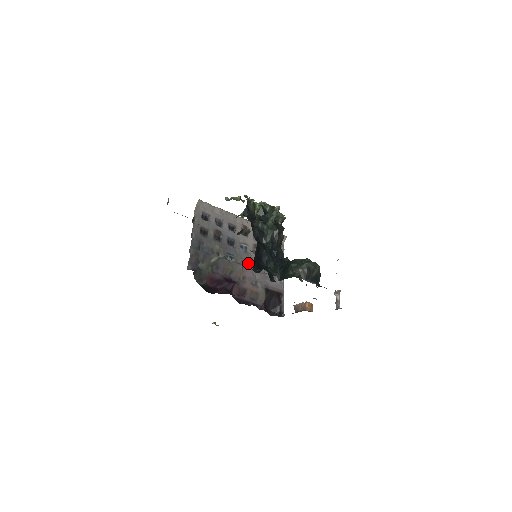
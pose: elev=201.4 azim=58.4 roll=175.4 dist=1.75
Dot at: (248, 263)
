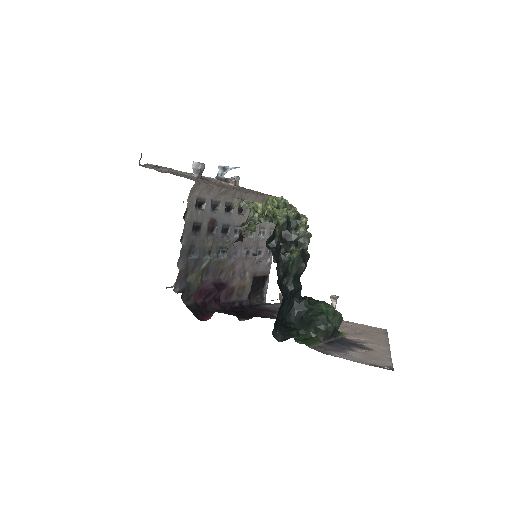
Dot at: (240, 251)
